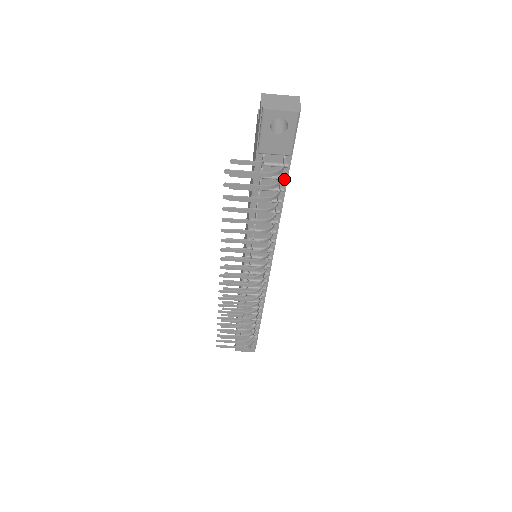
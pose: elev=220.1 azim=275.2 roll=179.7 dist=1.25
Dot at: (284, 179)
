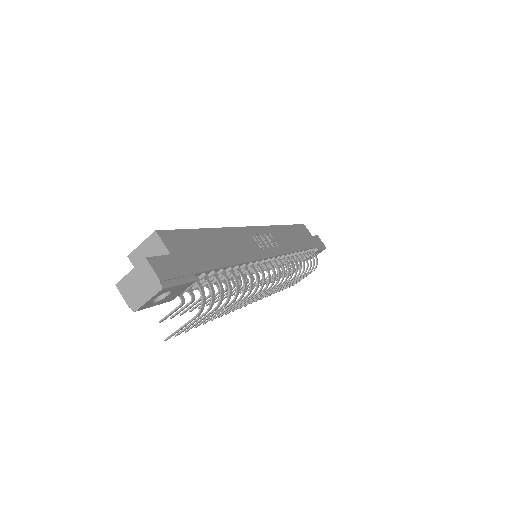
Dot at: (213, 275)
